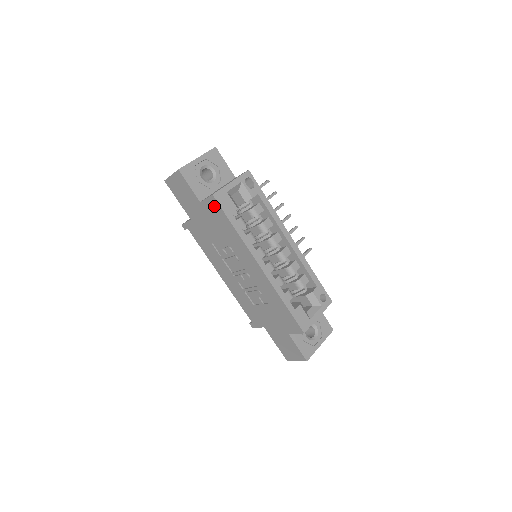
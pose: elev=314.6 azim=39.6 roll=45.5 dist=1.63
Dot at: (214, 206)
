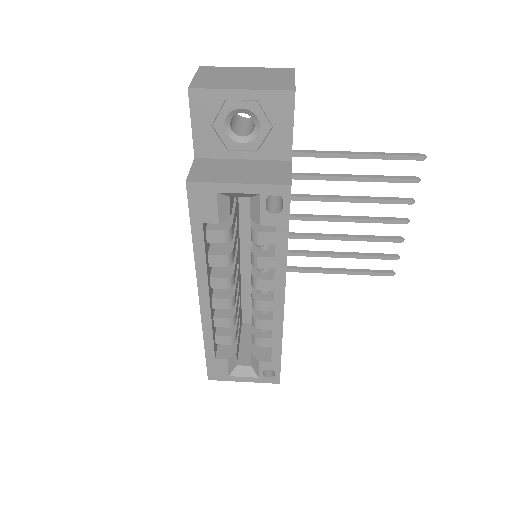
Dot at: occluded
